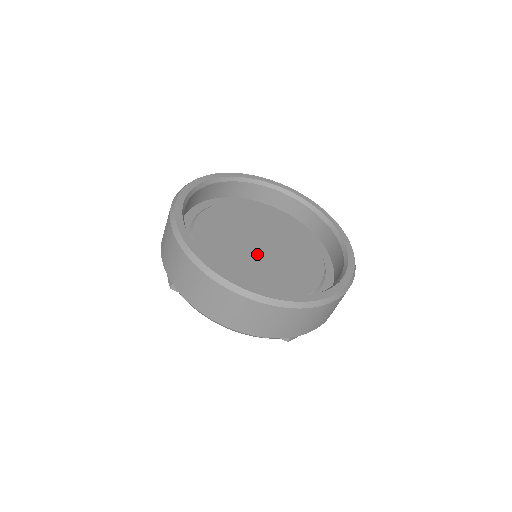
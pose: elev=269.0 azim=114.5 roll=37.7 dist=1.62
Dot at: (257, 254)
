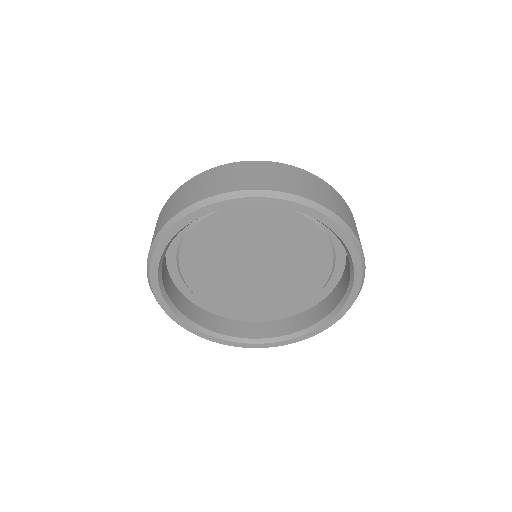
Dot at: (257, 278)
